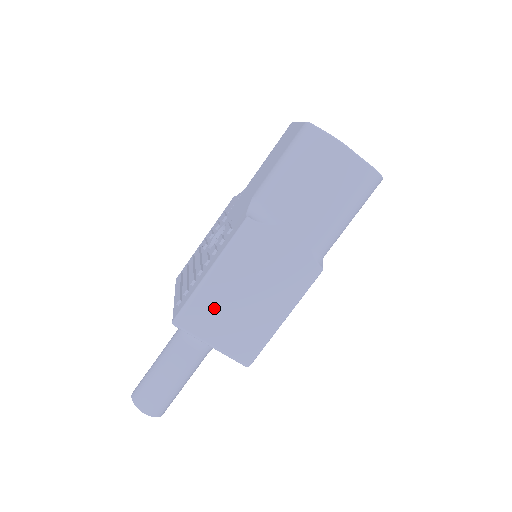
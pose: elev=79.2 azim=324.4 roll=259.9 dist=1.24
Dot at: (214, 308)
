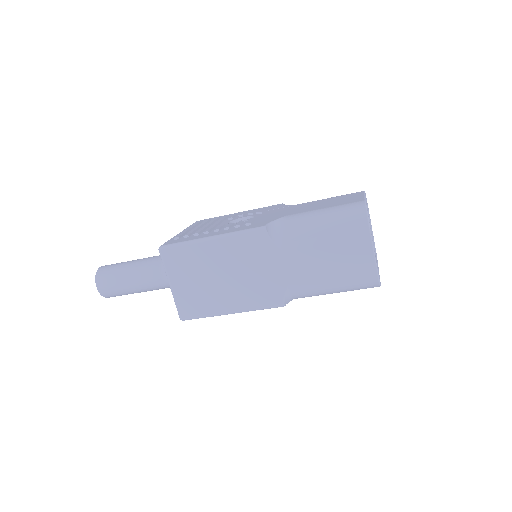
Dot at: (193, 263)
